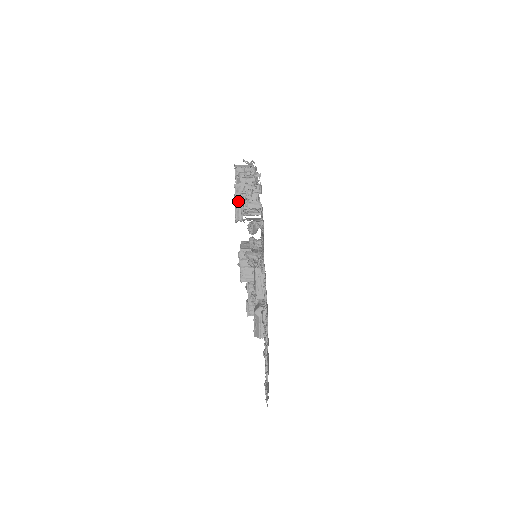
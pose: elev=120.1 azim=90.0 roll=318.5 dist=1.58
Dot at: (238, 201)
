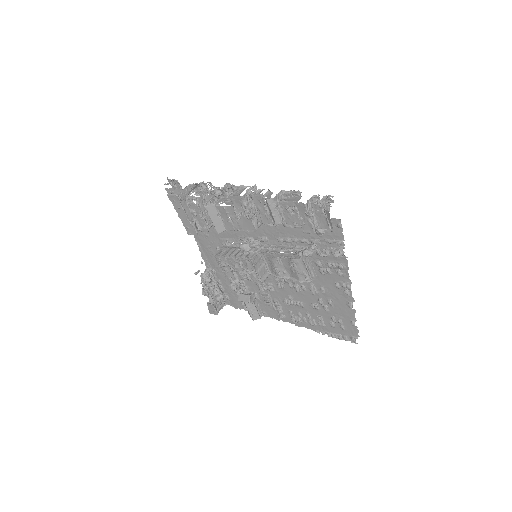
Dot at: (309, 216)
